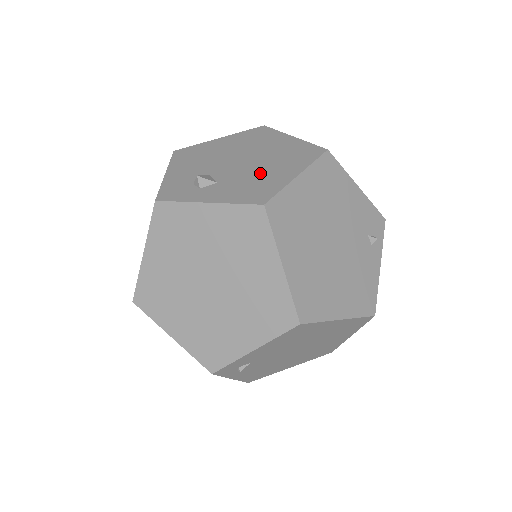
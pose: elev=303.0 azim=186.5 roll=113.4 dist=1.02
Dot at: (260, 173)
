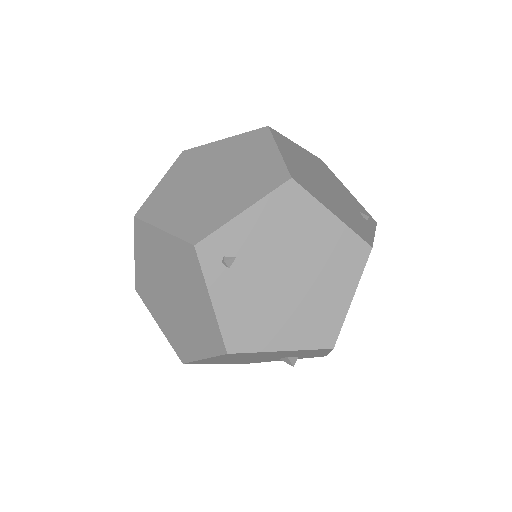
Dot at: occluded
